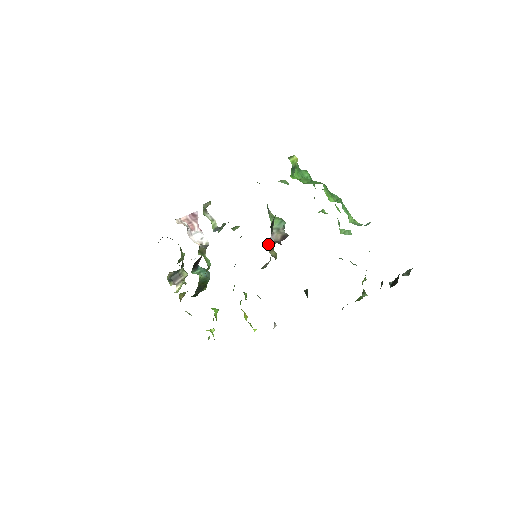
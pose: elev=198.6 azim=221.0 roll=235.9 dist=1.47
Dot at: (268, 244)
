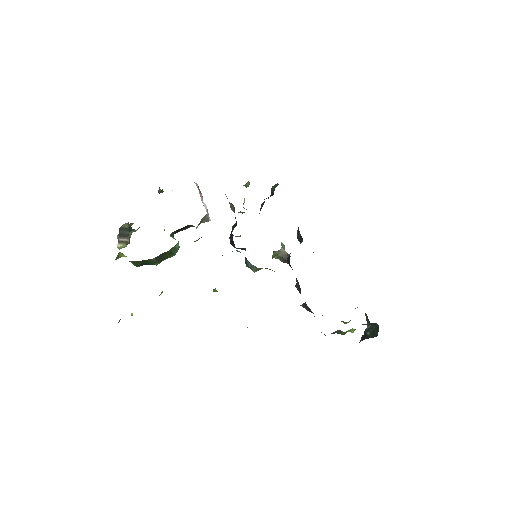
Dot at: (274, 252)
